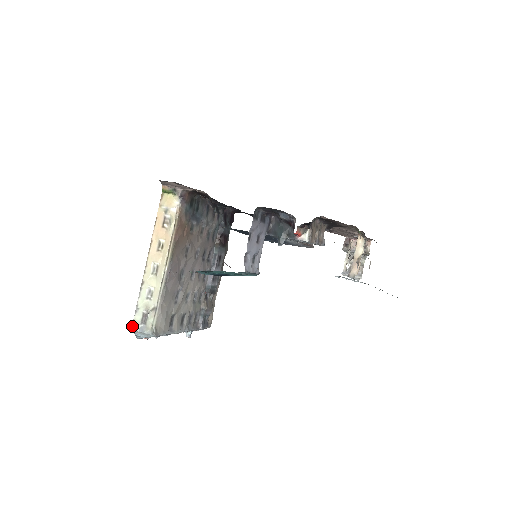
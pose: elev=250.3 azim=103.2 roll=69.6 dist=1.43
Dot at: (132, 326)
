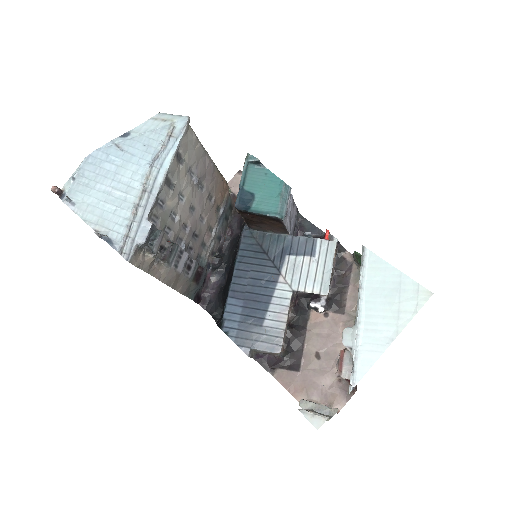
Dot at: (161, 115)
